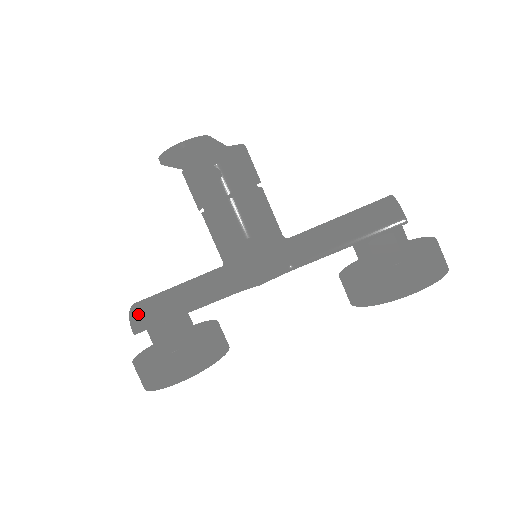
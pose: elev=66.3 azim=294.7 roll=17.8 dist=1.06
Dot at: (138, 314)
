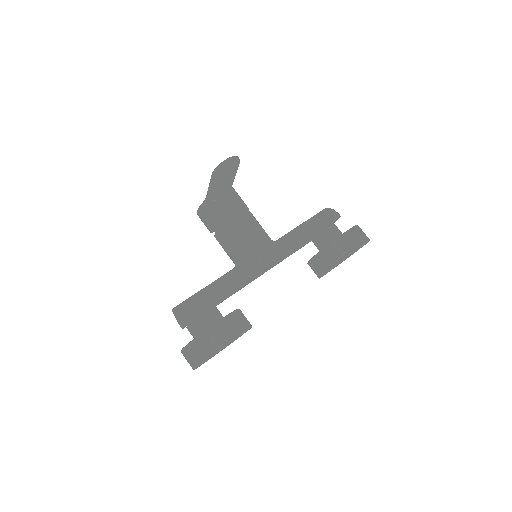
Dot at: (184, 307)
